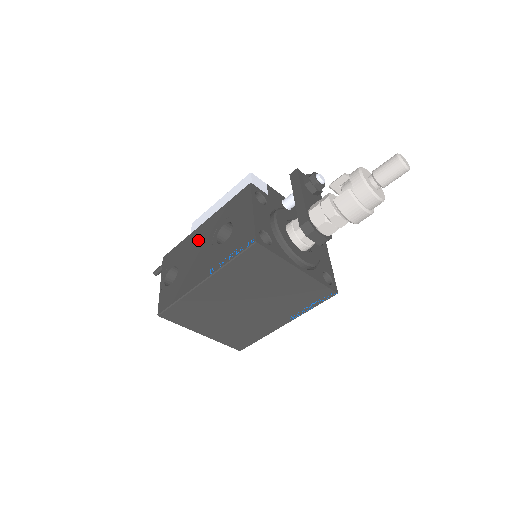
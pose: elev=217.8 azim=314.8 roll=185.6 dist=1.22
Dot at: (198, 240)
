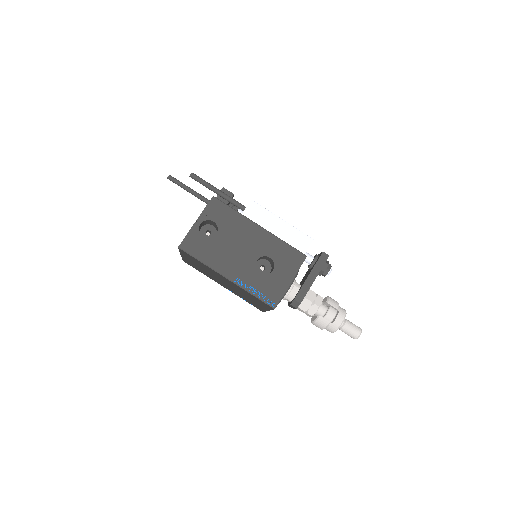
Dot at: (247, 236)
